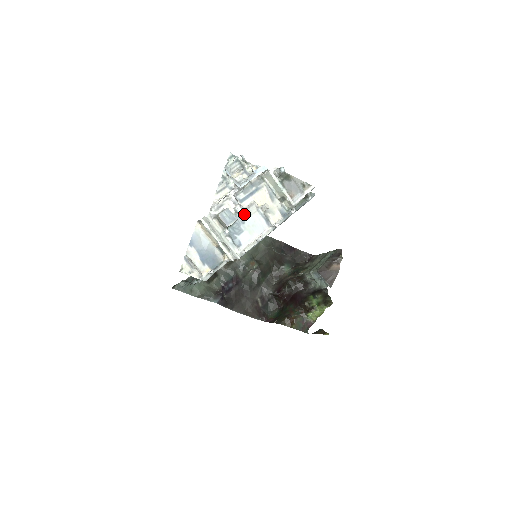
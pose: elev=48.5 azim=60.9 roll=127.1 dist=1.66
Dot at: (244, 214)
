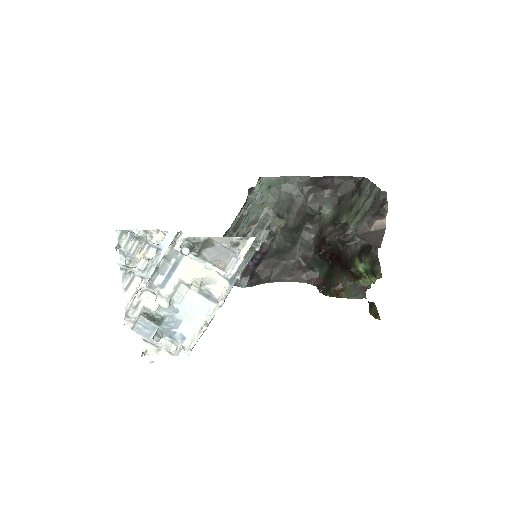
Dot at: (173, 301)
